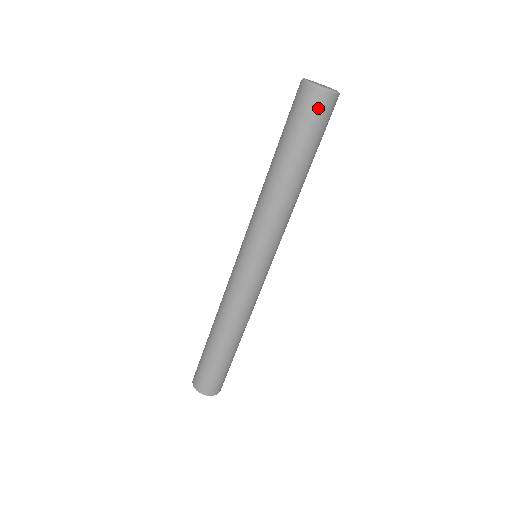
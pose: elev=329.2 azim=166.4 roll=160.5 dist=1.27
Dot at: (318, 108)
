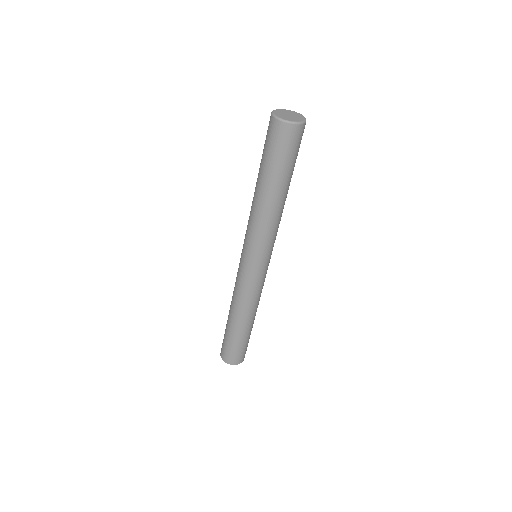
Dot at: (279, 137)
